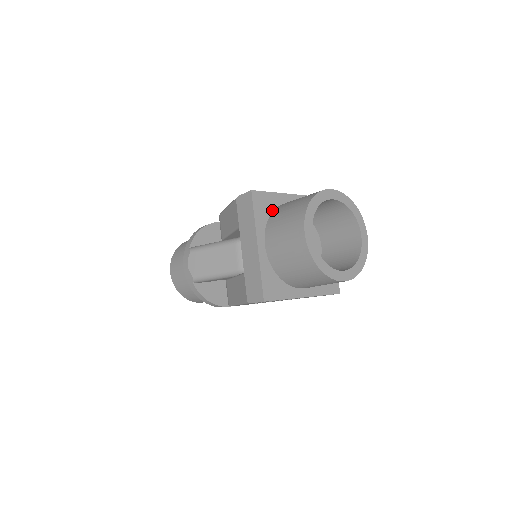
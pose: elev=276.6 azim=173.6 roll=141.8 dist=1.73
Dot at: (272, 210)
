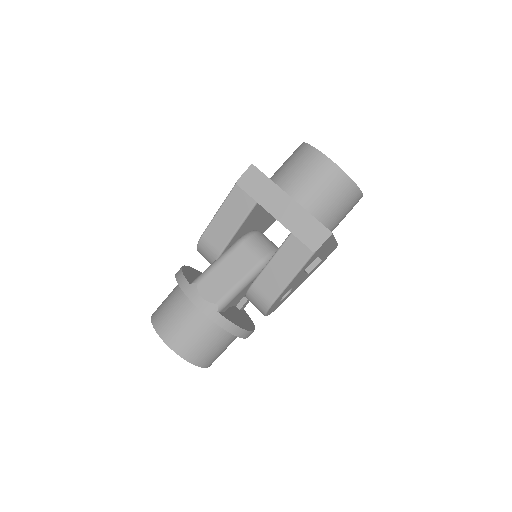
Dot at: occluded
